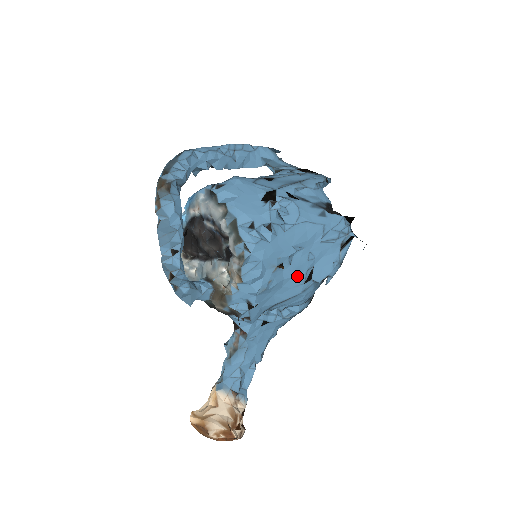
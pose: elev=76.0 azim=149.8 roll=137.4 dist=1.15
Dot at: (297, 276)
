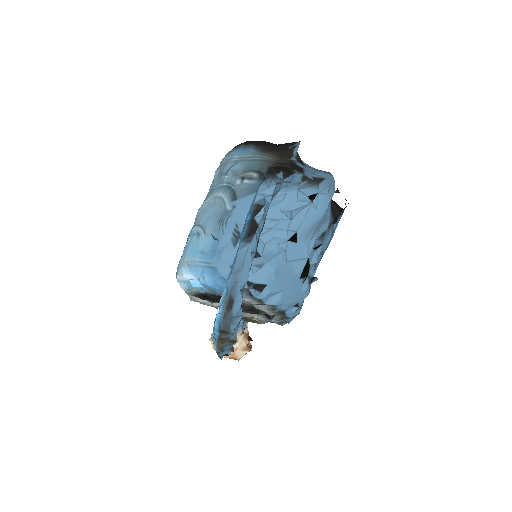
Dot at: occluded
